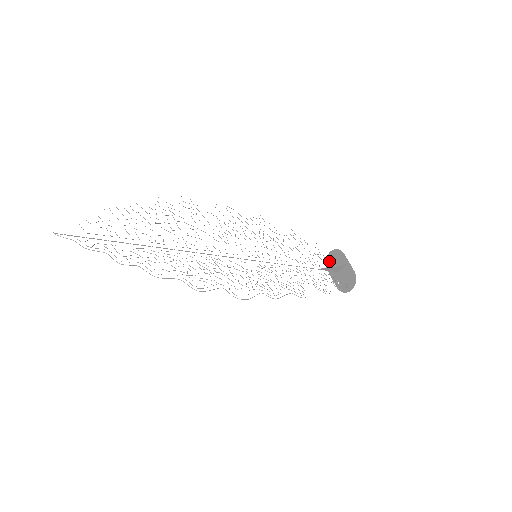
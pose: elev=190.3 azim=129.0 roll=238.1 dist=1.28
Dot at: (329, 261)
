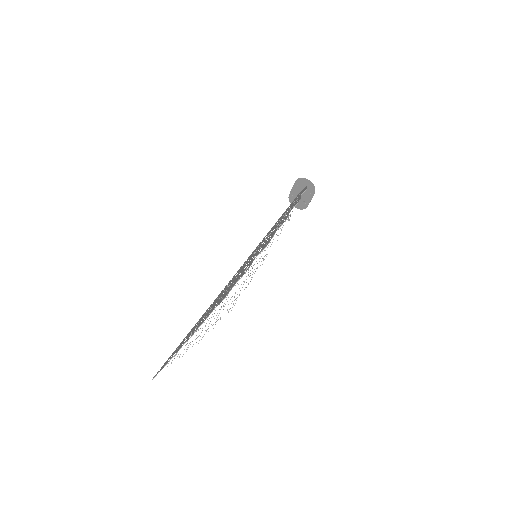
Dot at: (302, 182)
